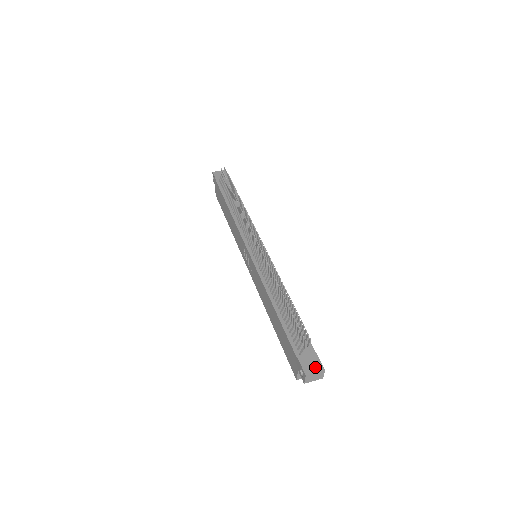
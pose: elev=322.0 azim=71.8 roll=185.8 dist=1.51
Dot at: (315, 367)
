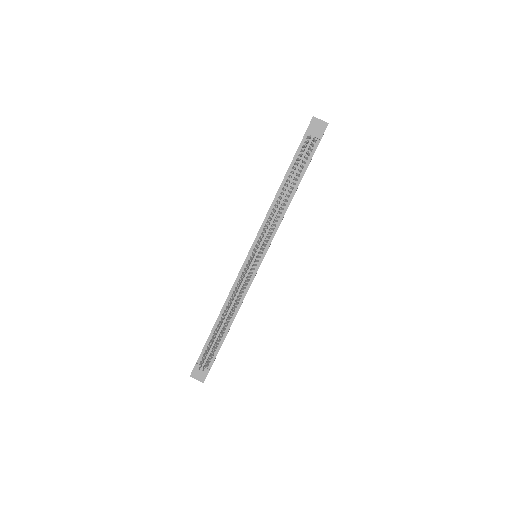
Dot at: (200, 377)
